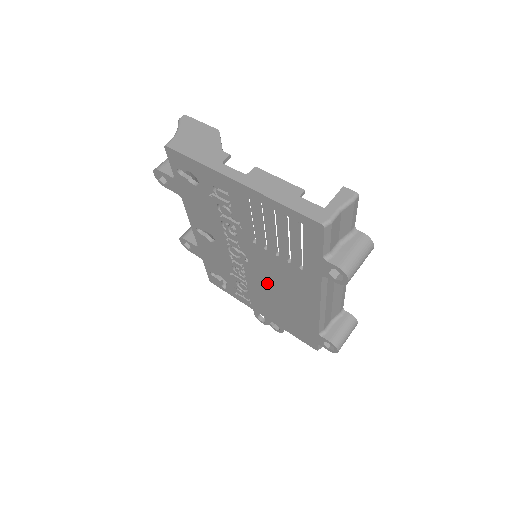
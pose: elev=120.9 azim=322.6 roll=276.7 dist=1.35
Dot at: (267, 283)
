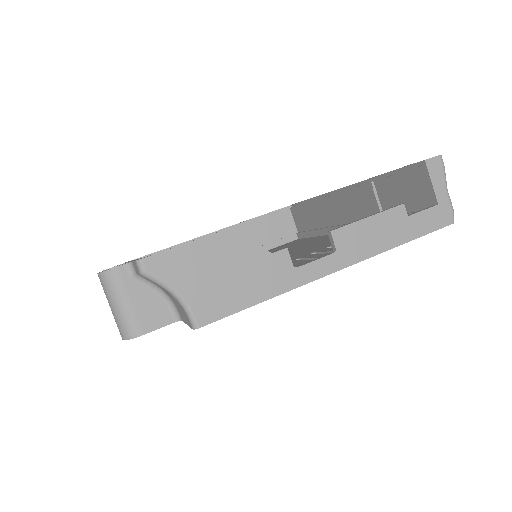
Dot at: occluded
